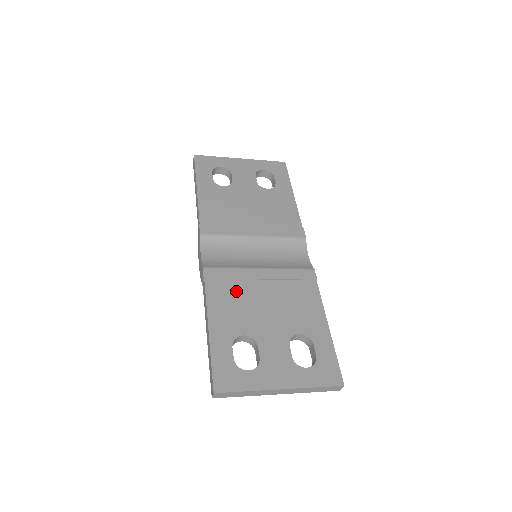
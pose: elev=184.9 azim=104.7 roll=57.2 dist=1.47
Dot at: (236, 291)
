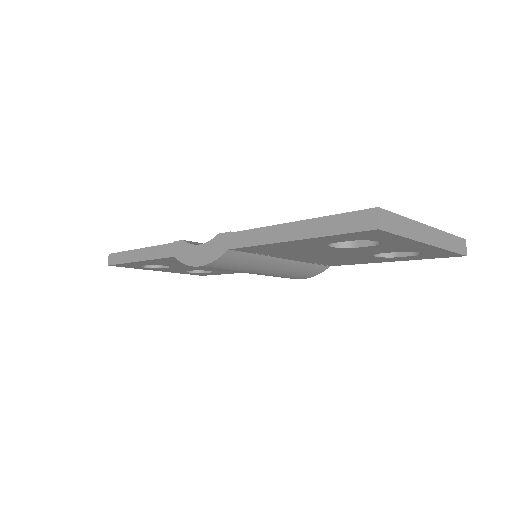
Dot at: occluded
